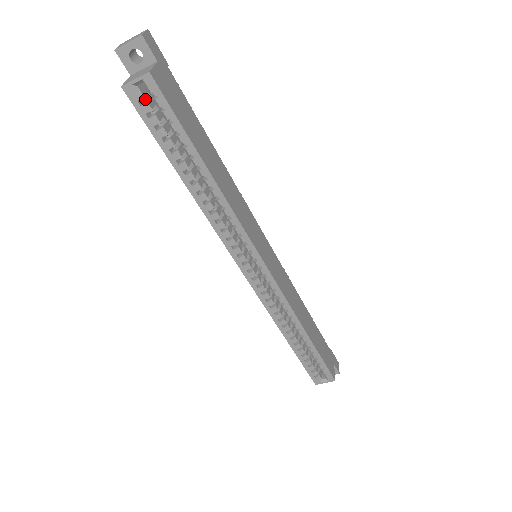
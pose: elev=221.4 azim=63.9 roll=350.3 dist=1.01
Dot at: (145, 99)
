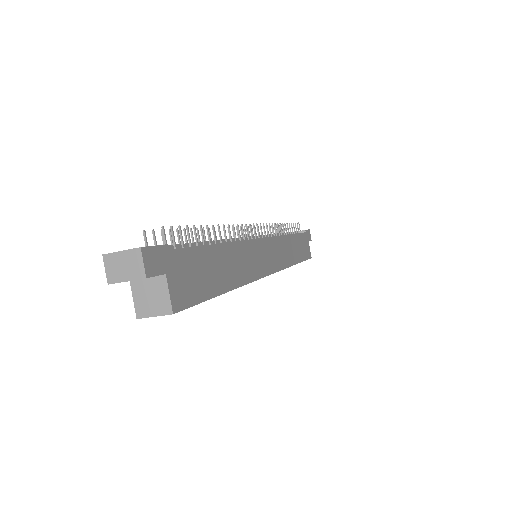
Dot at: occluded
